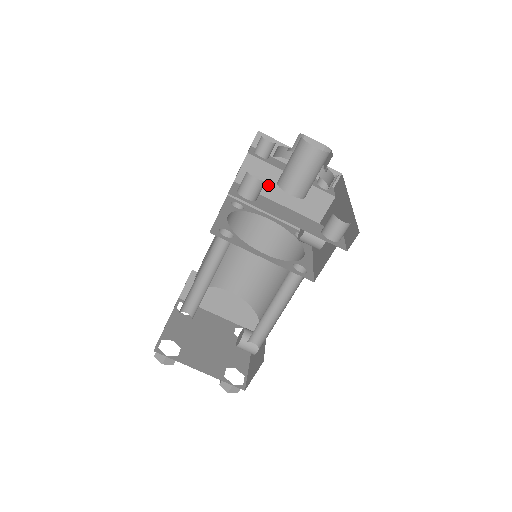
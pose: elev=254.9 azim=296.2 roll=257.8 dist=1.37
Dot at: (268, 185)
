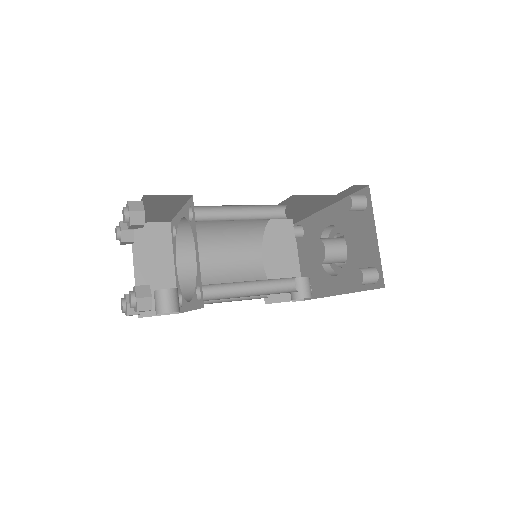
Dot at: (281, 246)
